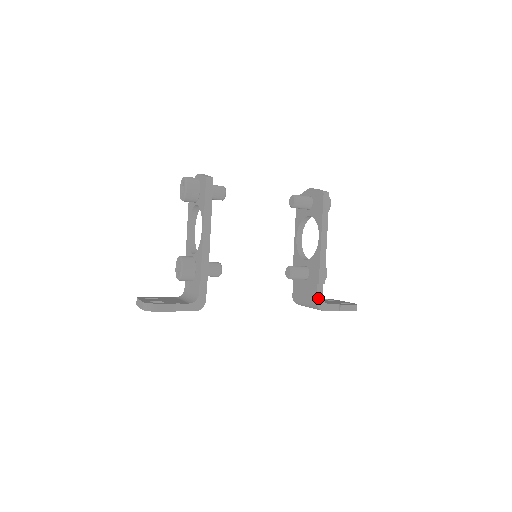
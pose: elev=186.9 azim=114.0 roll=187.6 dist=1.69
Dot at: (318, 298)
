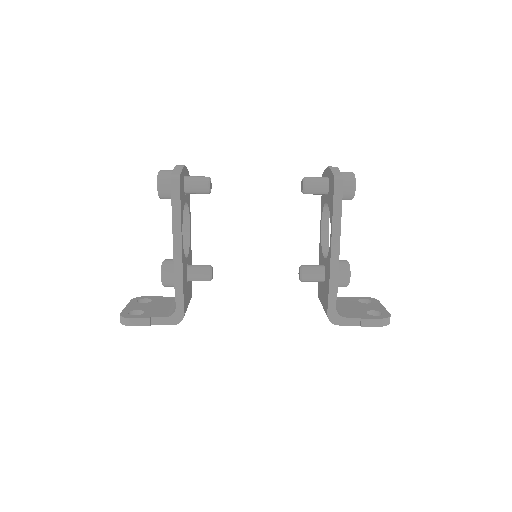
Dot at: (329, 310)
